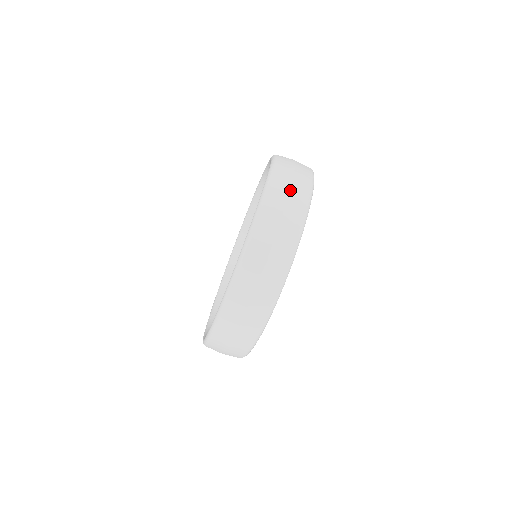
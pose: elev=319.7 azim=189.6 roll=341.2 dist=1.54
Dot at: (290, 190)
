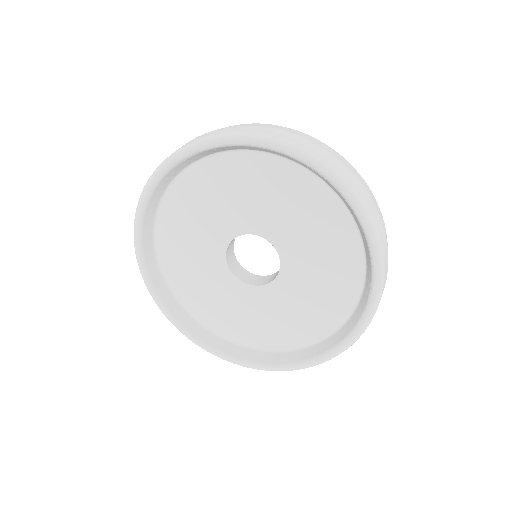
Dot at: (371, 197)
